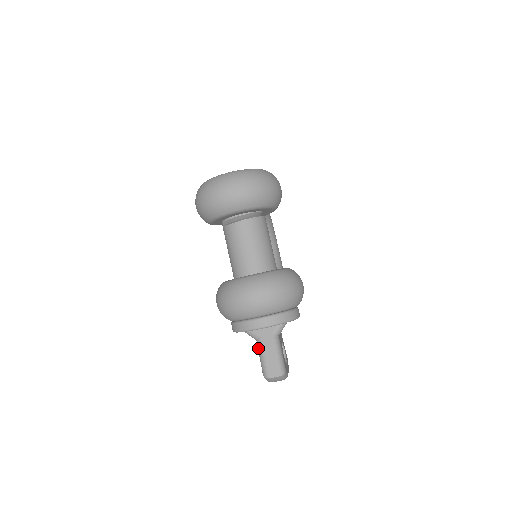
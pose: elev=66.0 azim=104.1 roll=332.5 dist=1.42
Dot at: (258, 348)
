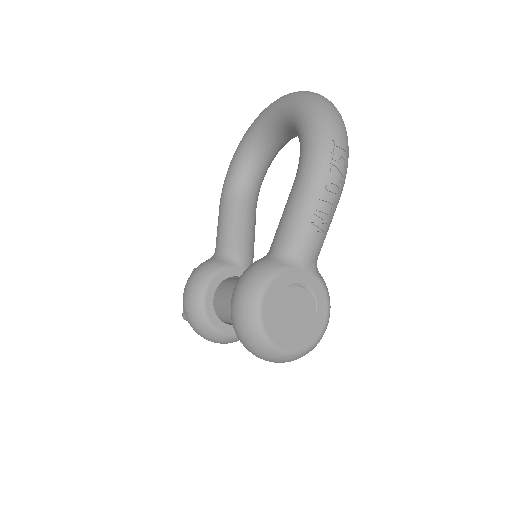
Dot at: occluded
